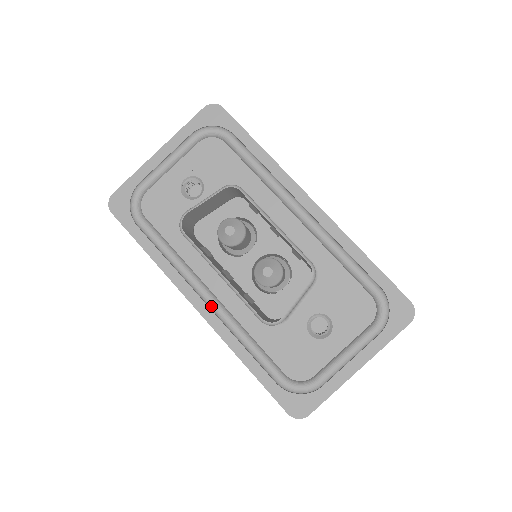
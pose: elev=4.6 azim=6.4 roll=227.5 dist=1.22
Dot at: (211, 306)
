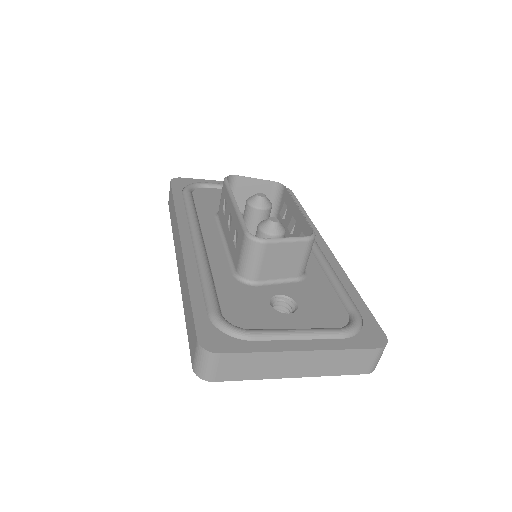
Dot at: (196, 244)
